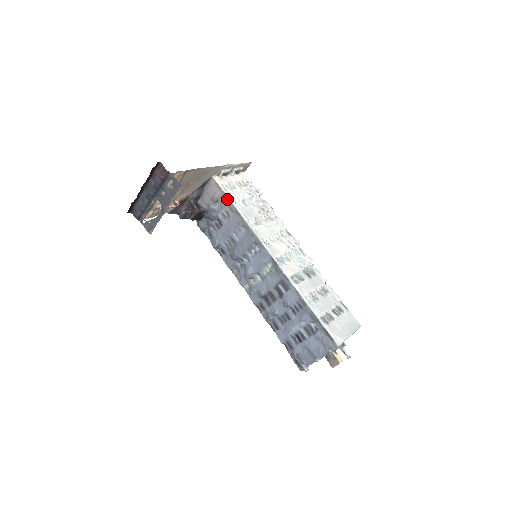
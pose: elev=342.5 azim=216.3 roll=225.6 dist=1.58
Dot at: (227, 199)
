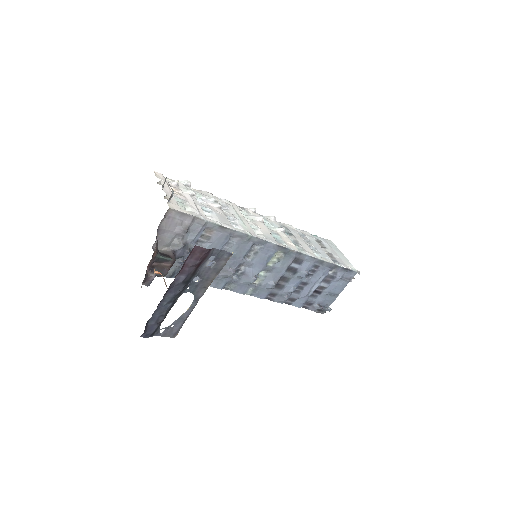
Dot at: (202, 221)
